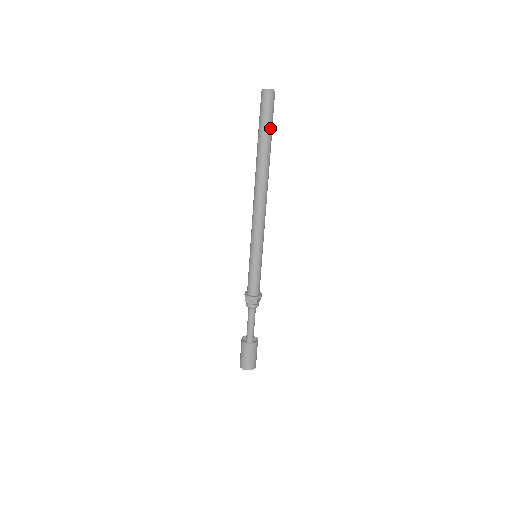
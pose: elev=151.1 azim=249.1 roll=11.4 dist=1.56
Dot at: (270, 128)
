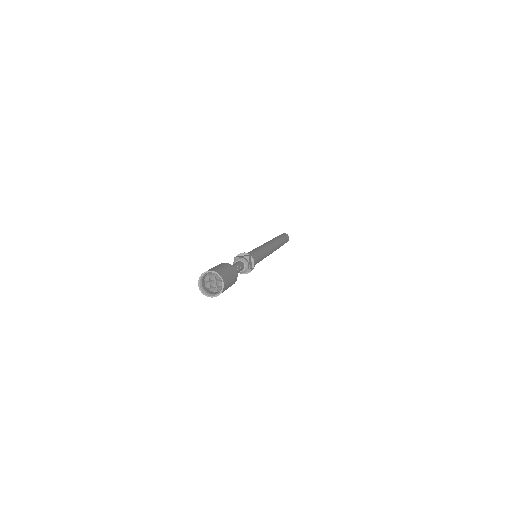
Dot at: (284, 238)
